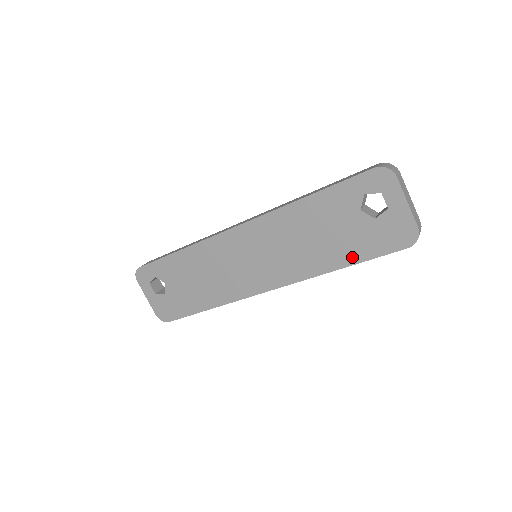
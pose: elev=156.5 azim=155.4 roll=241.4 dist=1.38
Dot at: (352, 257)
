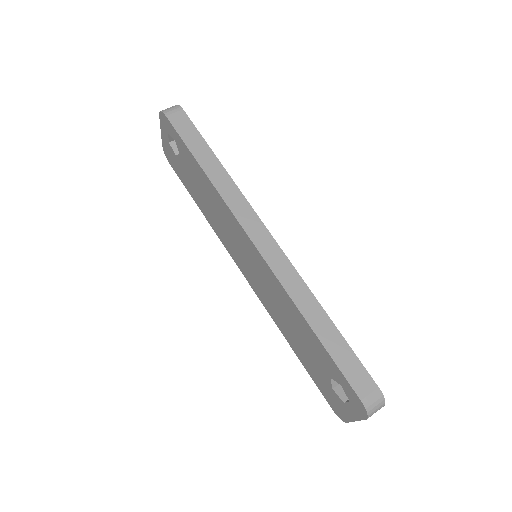
Dot at: (302, 360)
